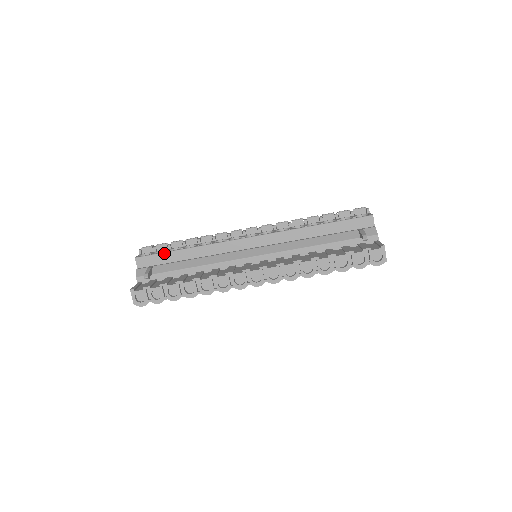
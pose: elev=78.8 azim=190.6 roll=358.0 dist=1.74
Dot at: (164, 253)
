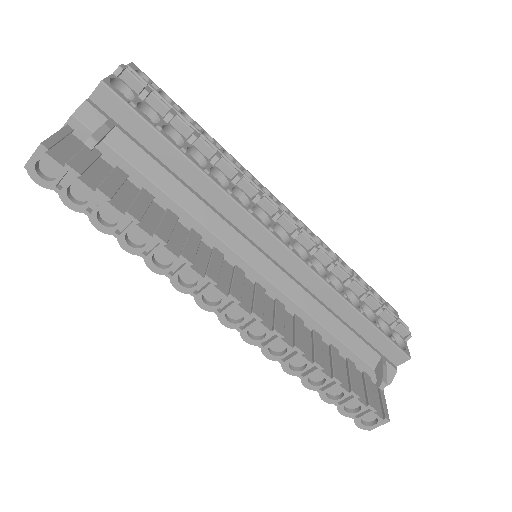
Dot at: (153, 128)
